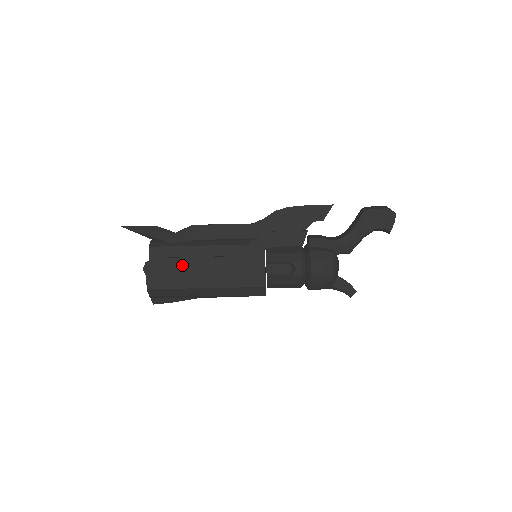
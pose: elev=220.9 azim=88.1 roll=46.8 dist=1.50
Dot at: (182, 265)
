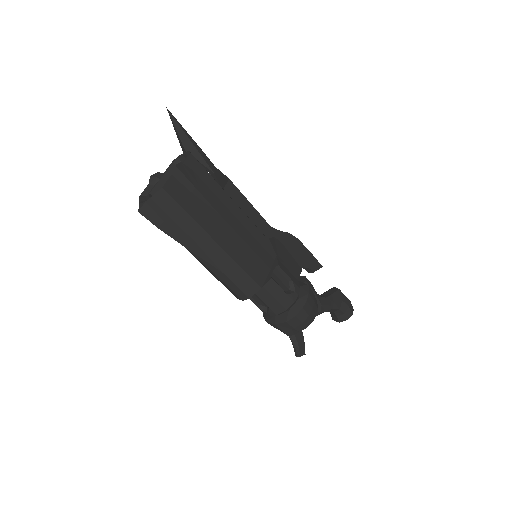
Dot at: (211, 200)
